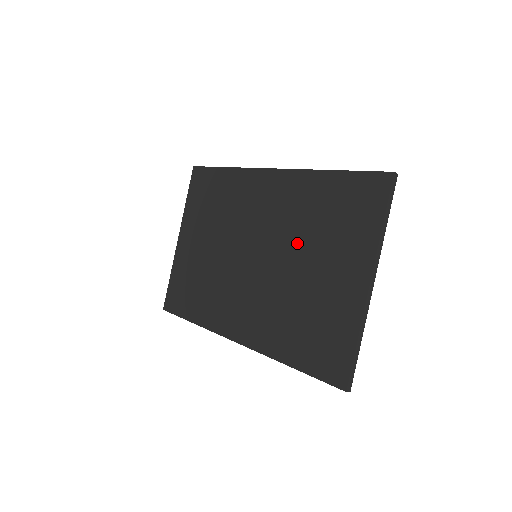
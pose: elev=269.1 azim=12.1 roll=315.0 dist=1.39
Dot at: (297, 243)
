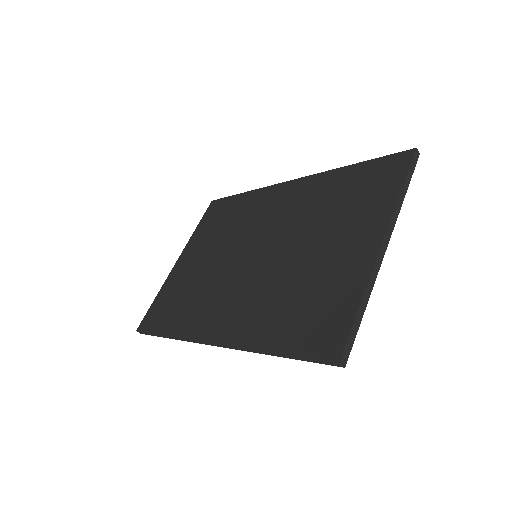
Dot at: (304, 230)
